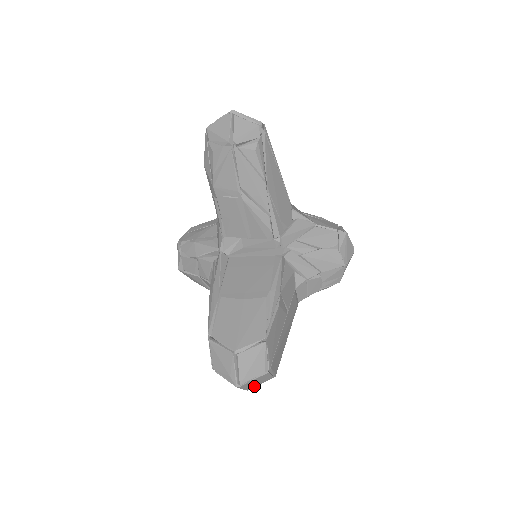
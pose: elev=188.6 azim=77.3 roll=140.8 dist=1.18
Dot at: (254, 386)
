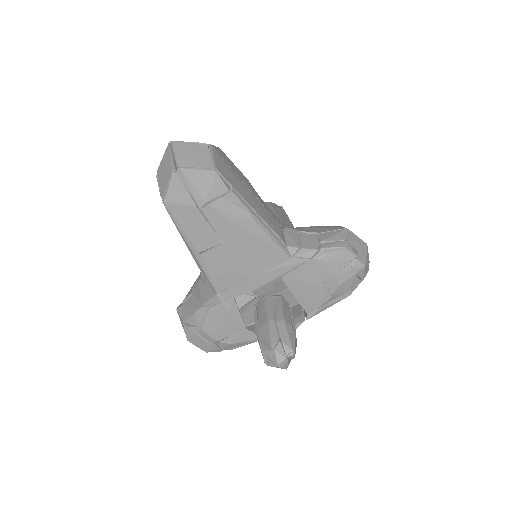
Dot at: (187, 164)
